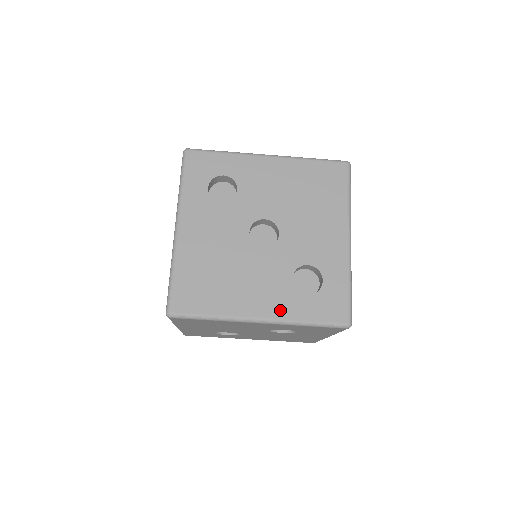
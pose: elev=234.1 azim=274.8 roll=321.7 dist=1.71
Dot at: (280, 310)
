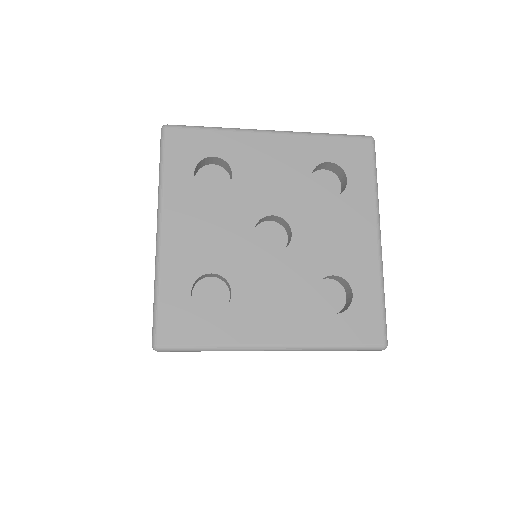
Dot at: occluded
